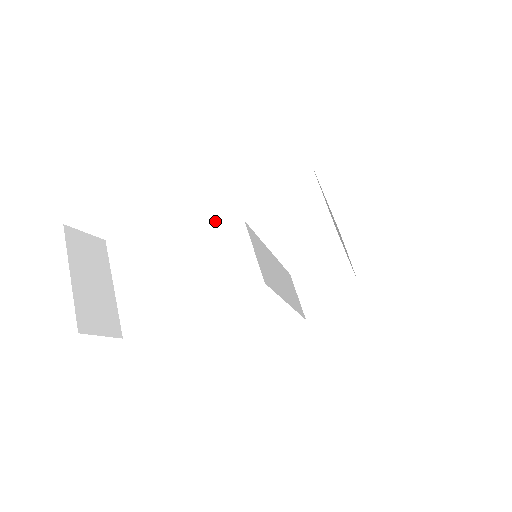
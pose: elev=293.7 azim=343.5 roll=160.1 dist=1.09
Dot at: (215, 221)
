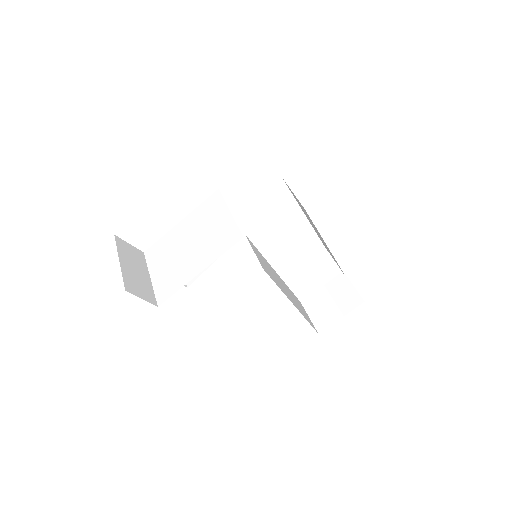
Dot at: (216, 214)
